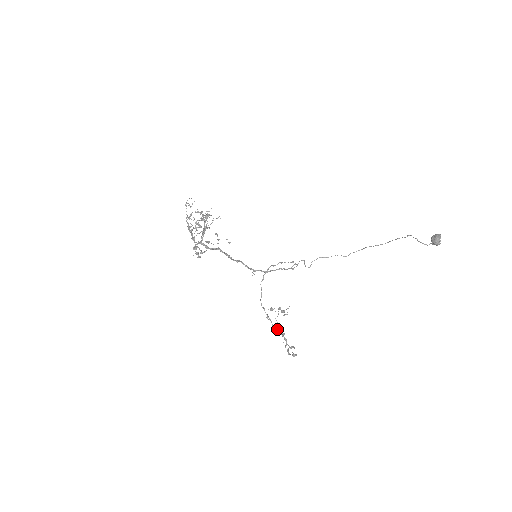
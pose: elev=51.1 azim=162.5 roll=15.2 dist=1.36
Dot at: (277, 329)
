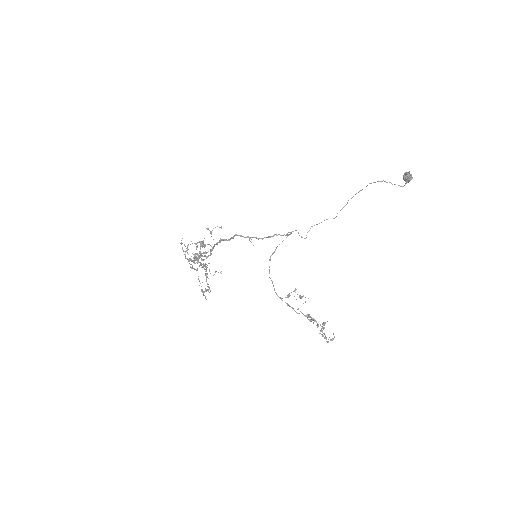
Dot at: occluded
